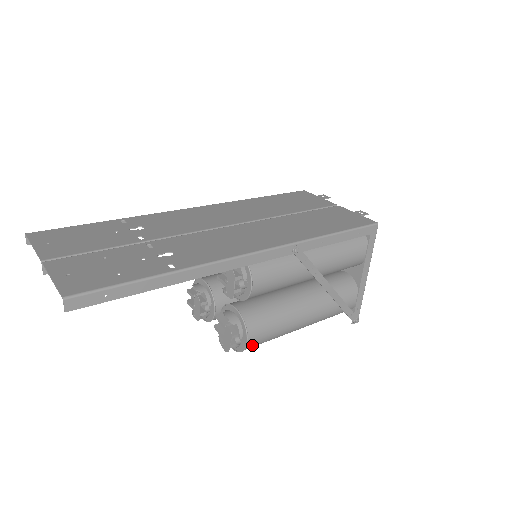
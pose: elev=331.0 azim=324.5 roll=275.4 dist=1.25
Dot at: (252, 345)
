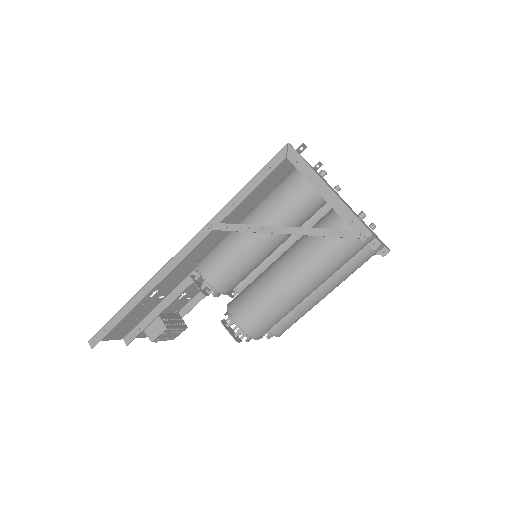
Dot at: (247, 324)
